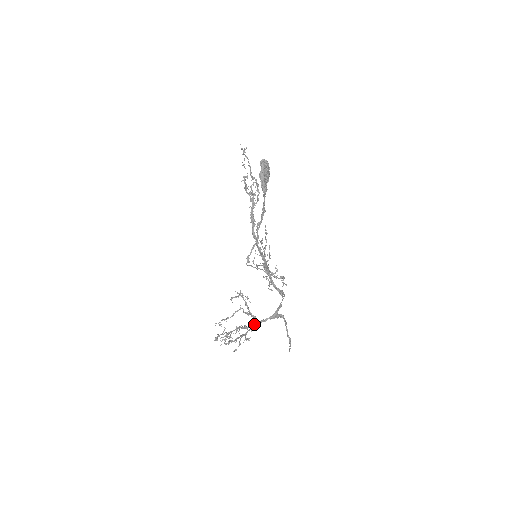
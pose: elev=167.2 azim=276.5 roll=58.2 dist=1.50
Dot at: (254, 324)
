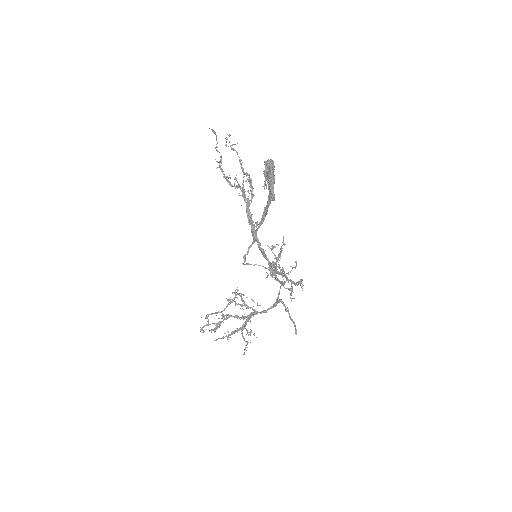
Dot at: (253, 315)
